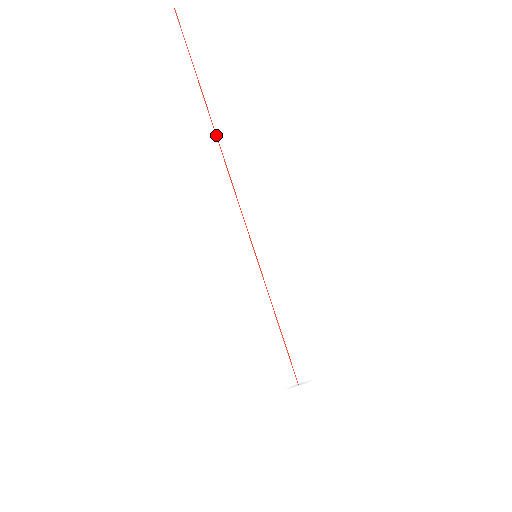
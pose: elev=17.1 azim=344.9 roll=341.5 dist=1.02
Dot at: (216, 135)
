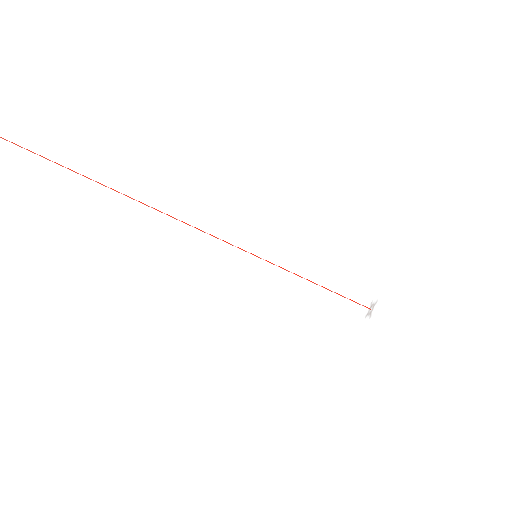
Dot at: occluded
